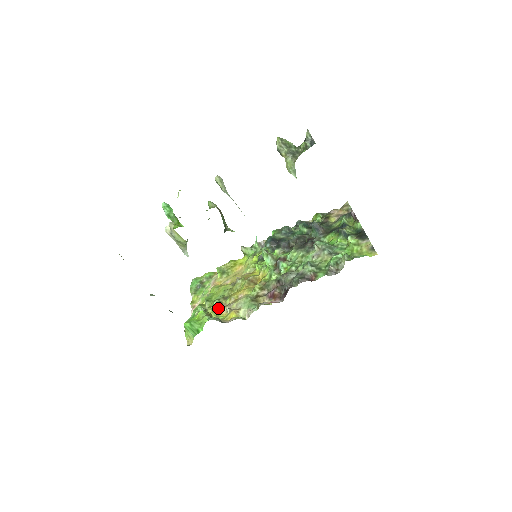
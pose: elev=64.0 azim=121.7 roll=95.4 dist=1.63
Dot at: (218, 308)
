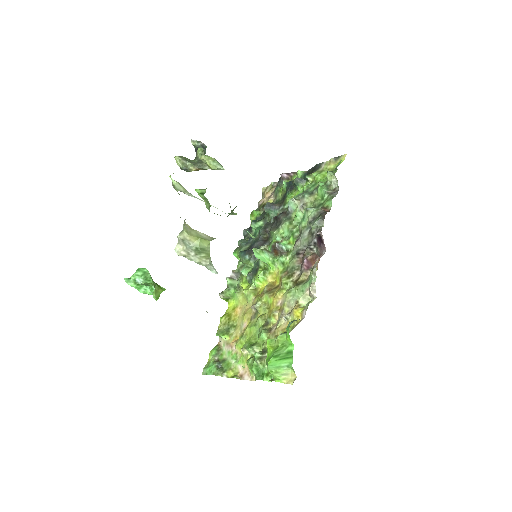
Dot at: (273, 333)
